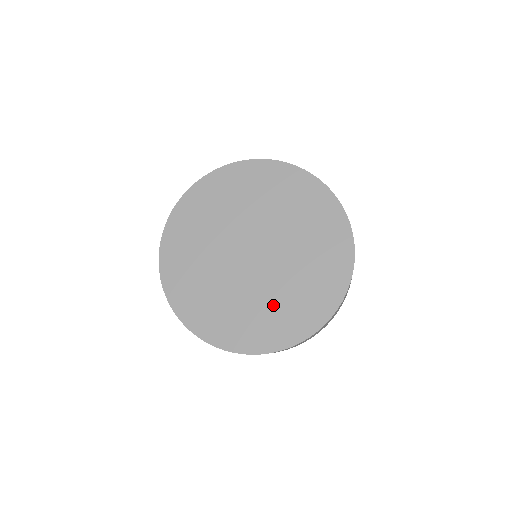
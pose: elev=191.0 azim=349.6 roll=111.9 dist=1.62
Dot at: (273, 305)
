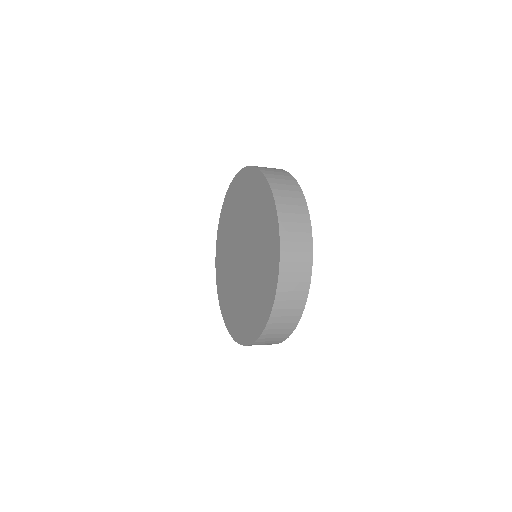
Dot at: (259, 275)
